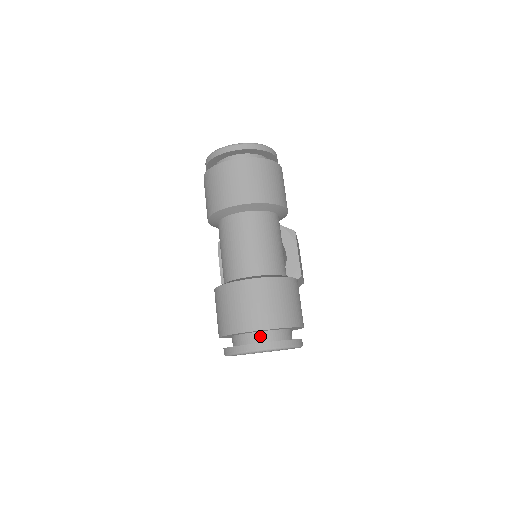
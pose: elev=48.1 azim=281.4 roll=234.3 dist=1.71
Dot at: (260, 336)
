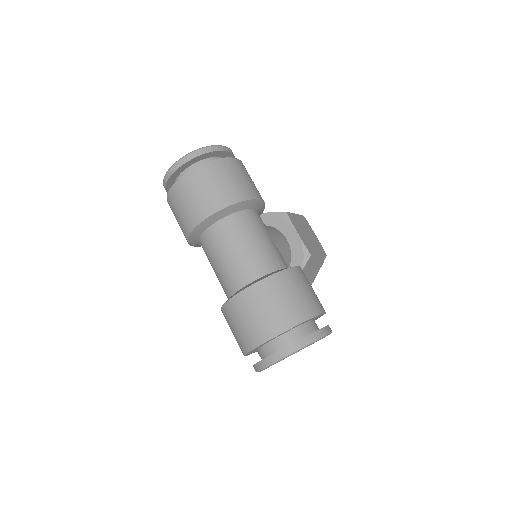
Dot at: (276, 343)
